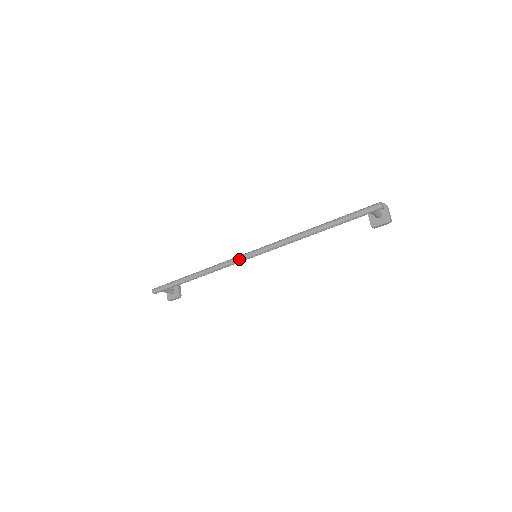
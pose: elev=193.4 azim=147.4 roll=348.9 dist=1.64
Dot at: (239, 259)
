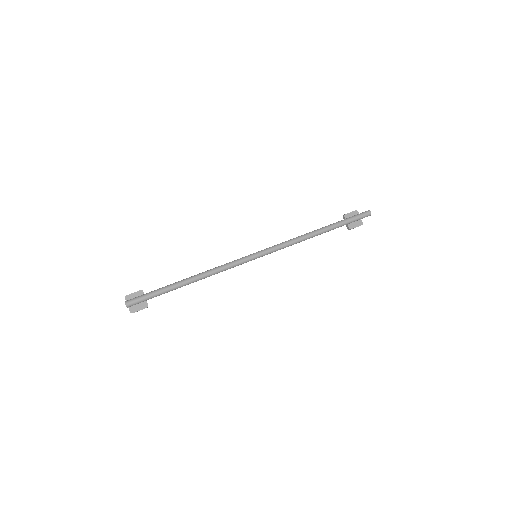
Dot at: (247, 260)
